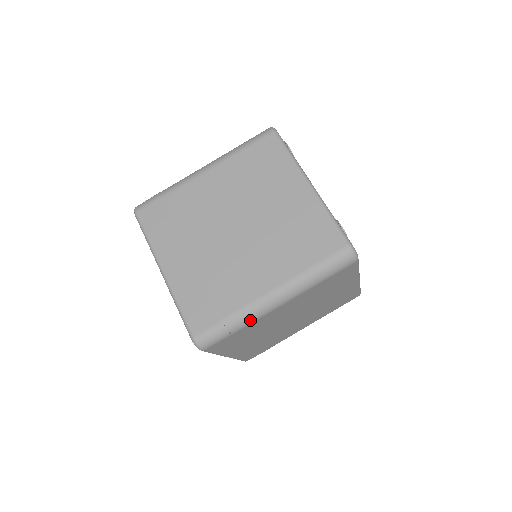
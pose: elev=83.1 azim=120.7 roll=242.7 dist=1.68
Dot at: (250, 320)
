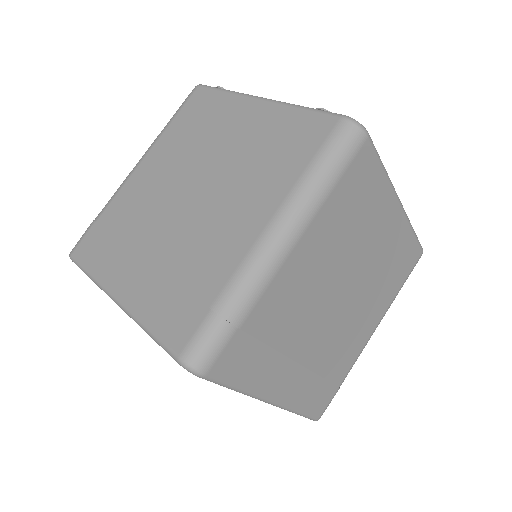
Dot at: (254, 290)
